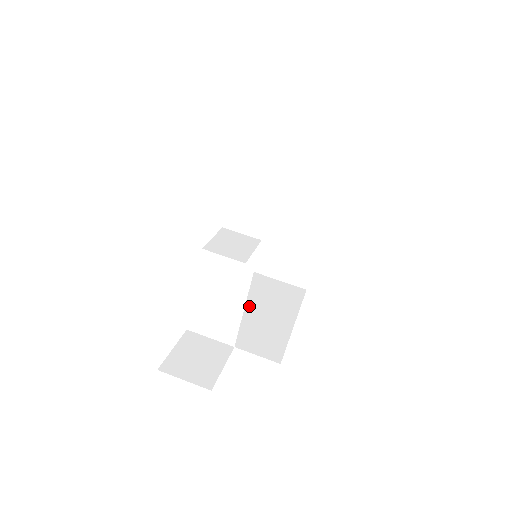
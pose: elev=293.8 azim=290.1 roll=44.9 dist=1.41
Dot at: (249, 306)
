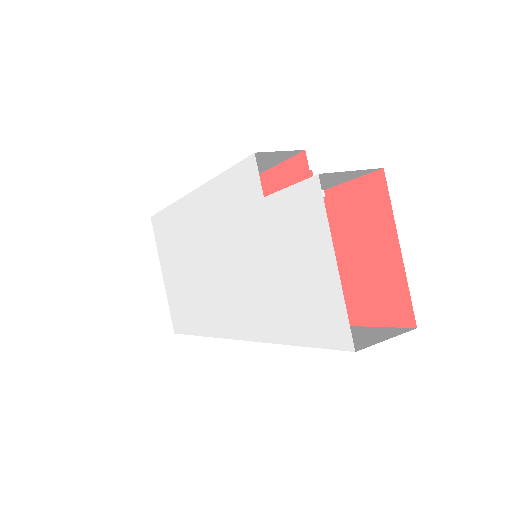
Dot at: occluded
